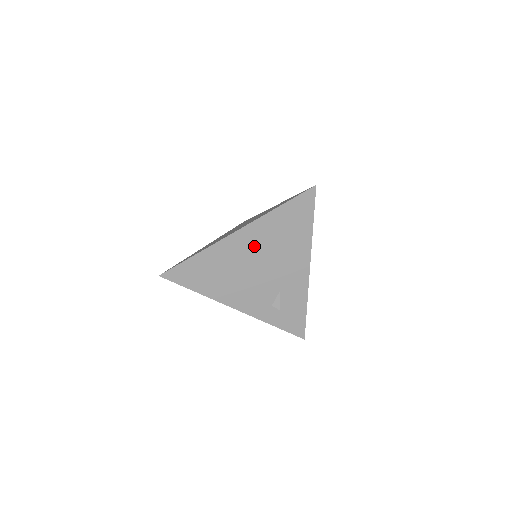
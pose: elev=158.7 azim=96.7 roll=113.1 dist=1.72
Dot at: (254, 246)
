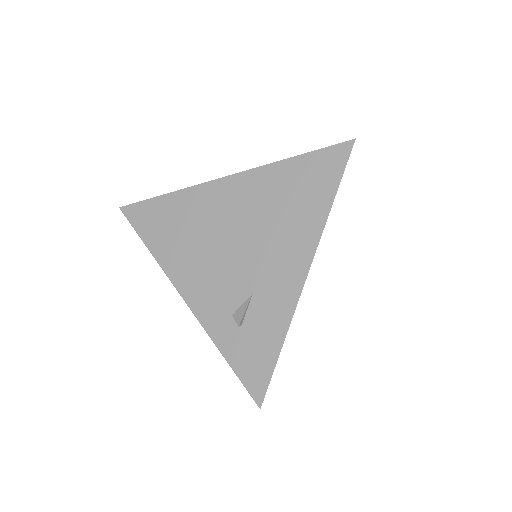
Dot at: (241, 206)
